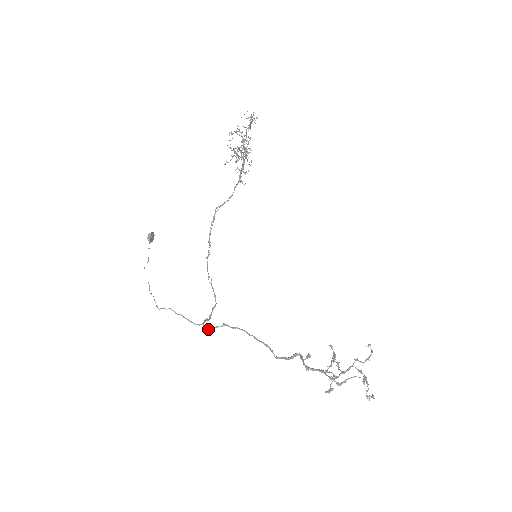
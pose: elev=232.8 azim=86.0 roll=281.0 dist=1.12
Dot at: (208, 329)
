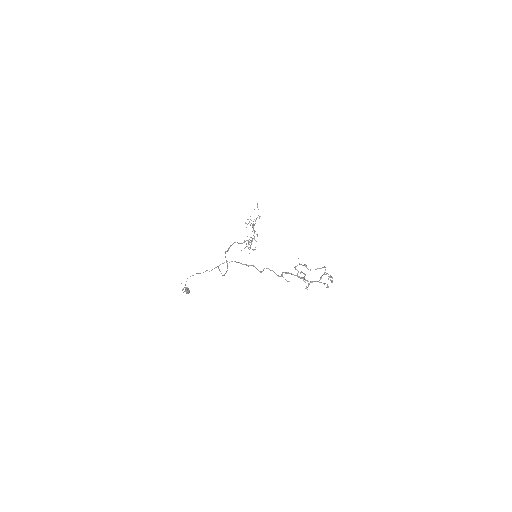
Dot at: occluded
